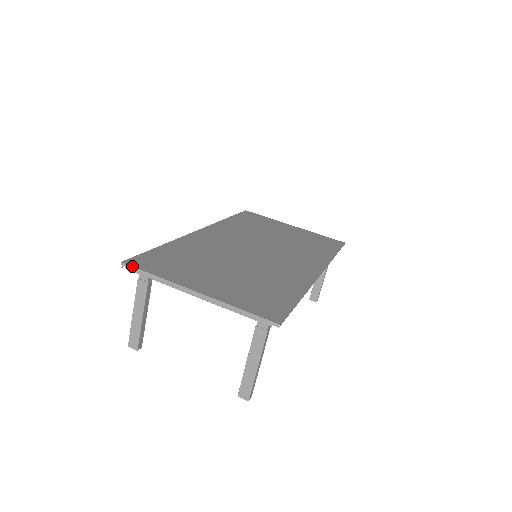
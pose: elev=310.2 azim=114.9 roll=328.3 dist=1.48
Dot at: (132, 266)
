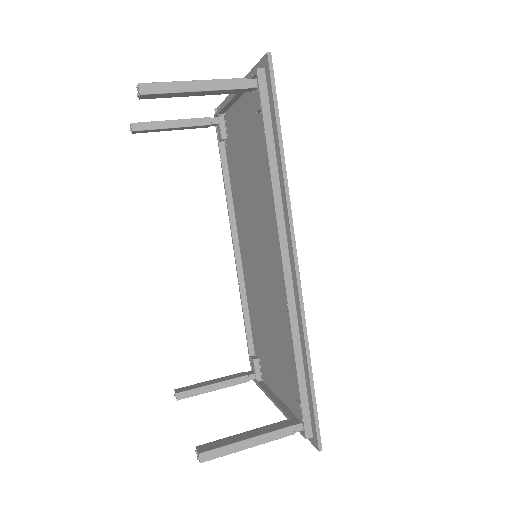
Dot at: occluded
